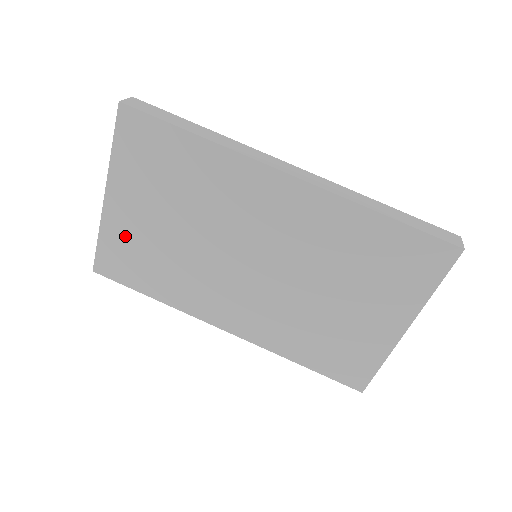
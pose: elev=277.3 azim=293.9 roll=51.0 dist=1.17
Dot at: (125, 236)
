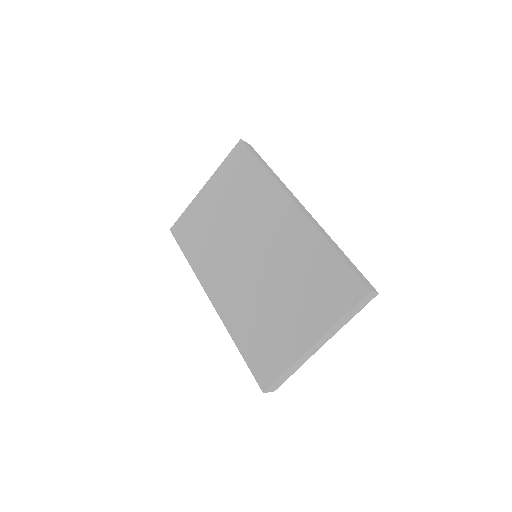
Dot at: (198, 213)
